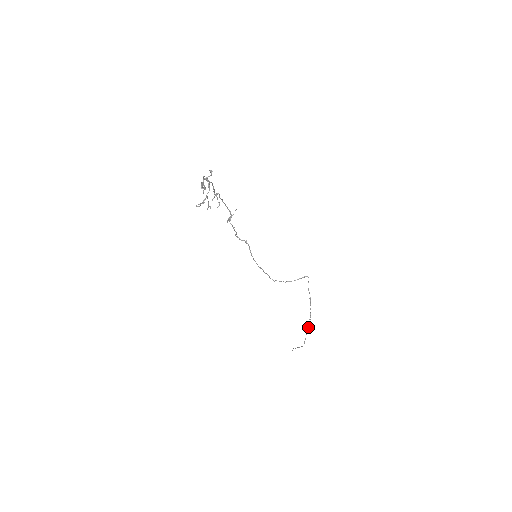
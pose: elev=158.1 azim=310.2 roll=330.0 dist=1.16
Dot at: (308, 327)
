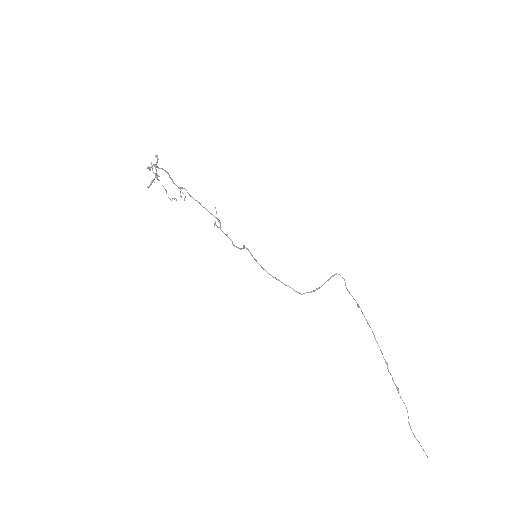
Dot at: occluded
